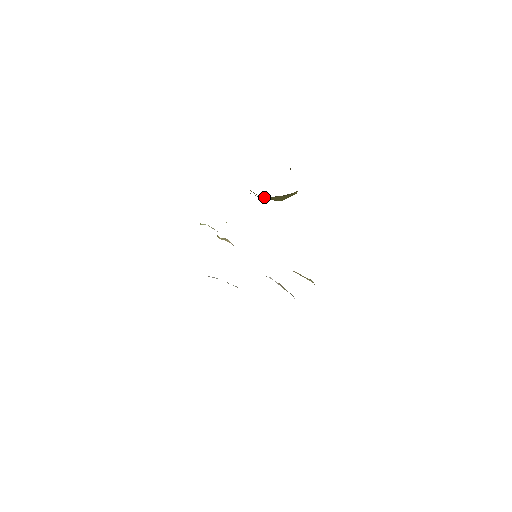
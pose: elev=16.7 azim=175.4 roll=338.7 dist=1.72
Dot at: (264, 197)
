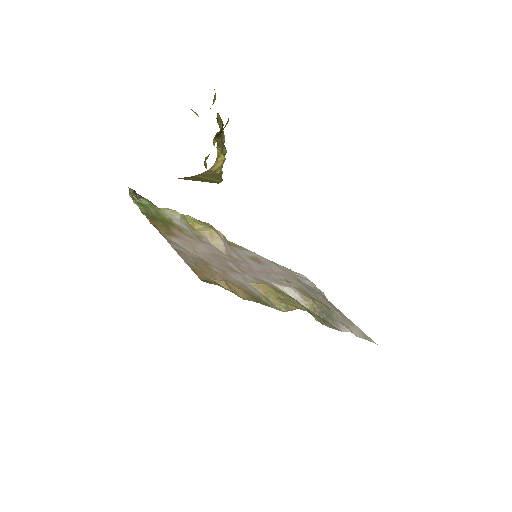
Dot at: (178, 178)
